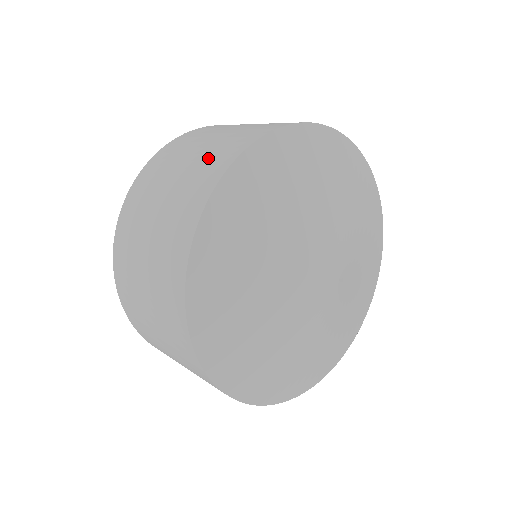
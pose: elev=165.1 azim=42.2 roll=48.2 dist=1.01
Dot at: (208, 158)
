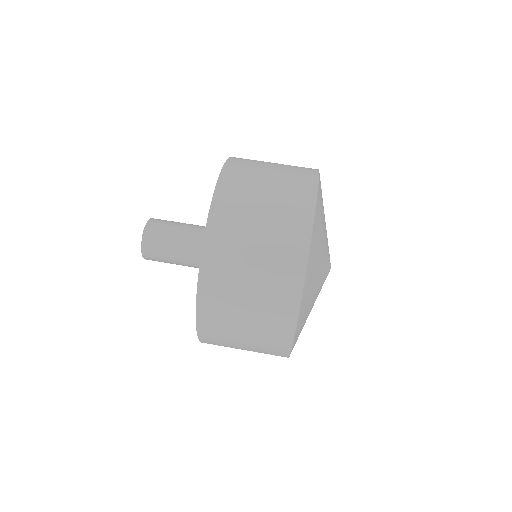
Dot at: (277, 259)
